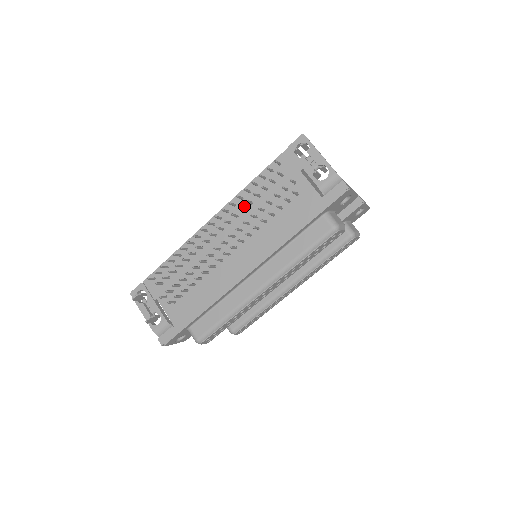
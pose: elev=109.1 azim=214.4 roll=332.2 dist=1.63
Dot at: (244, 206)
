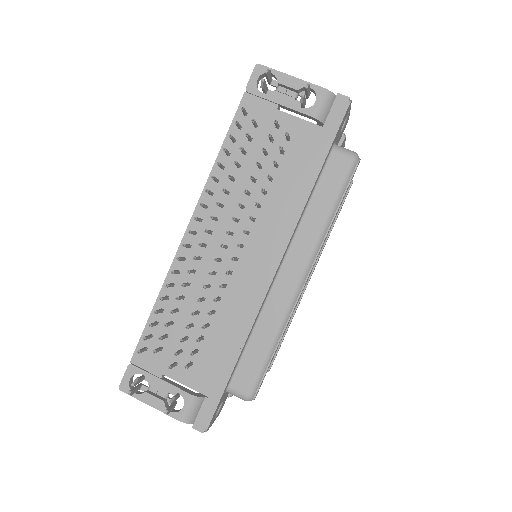
Dot at: occluded
